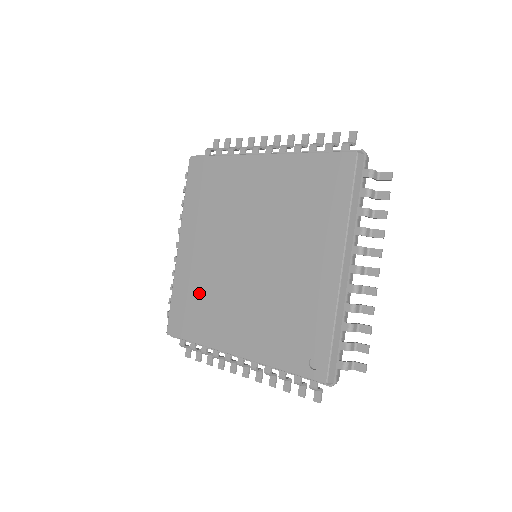
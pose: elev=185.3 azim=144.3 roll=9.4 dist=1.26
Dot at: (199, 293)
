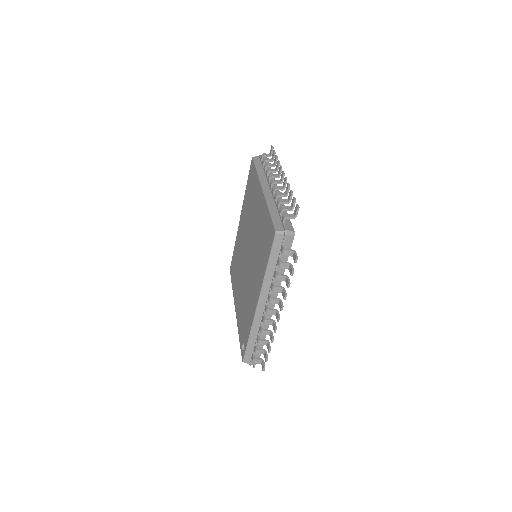
Dot at: (237, 258)
